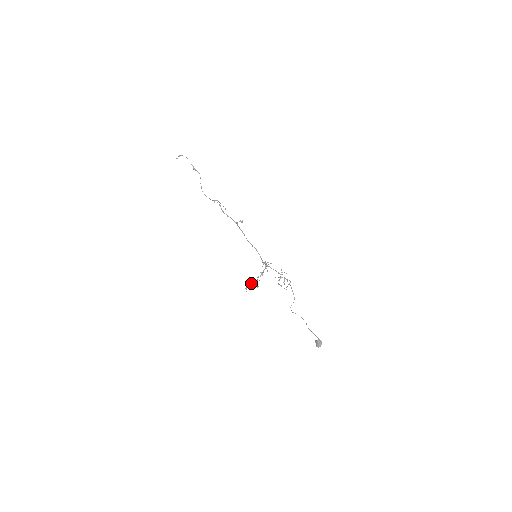
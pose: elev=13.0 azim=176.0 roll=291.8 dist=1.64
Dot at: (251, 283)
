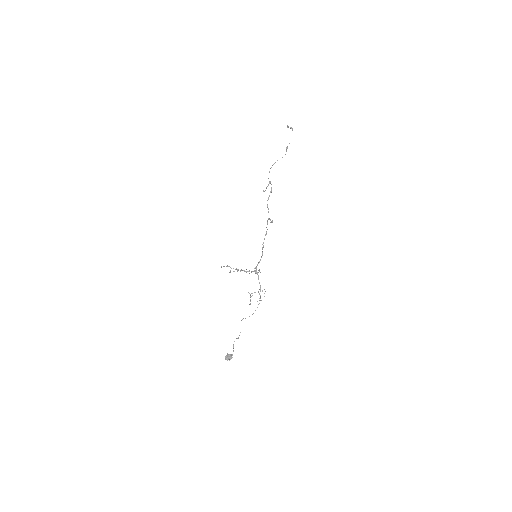
Dot at: (233, 268)
